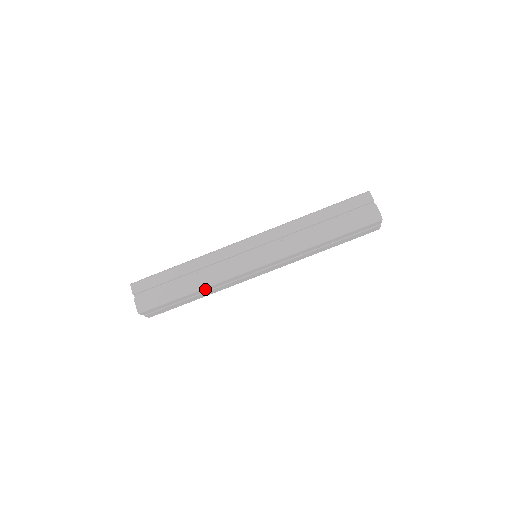
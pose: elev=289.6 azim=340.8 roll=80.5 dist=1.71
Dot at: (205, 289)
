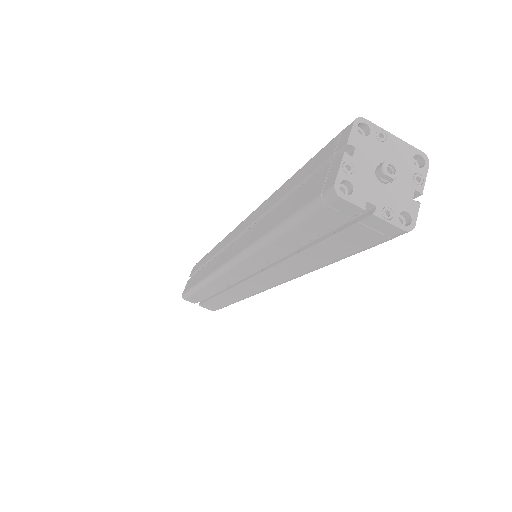
Dot at: occluded
